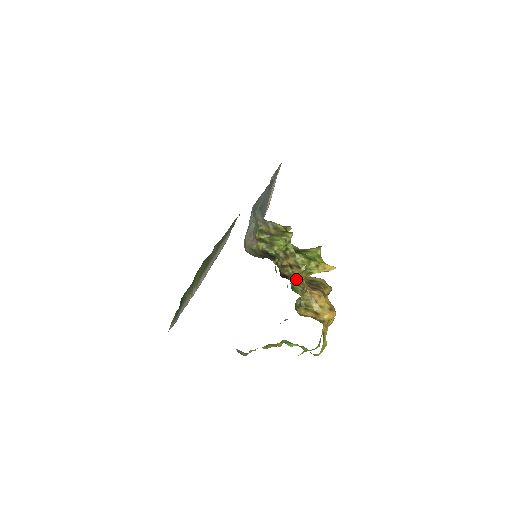
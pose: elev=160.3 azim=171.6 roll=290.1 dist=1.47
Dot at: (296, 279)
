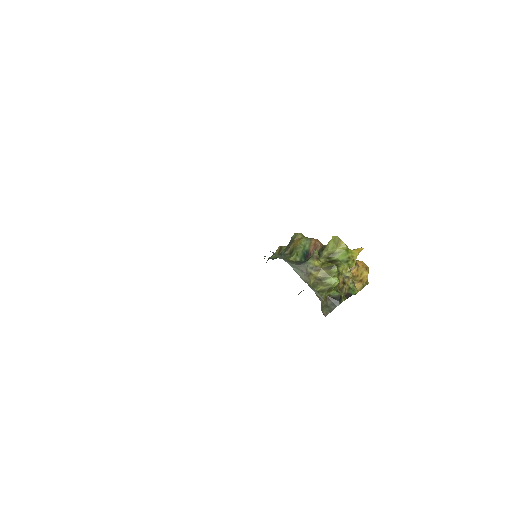
Dot at: occluded
